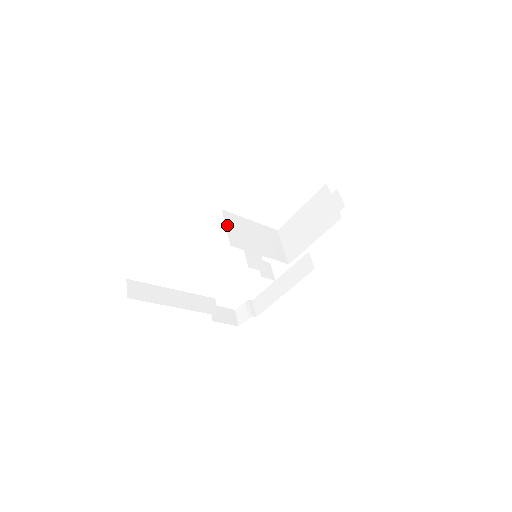
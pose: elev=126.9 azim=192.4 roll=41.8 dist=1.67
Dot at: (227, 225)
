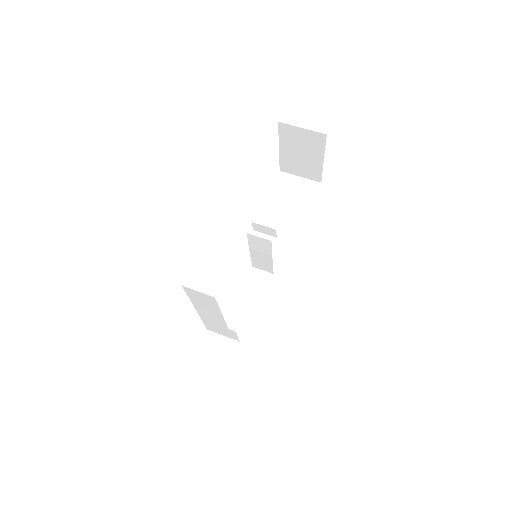
Dot at: occluded
